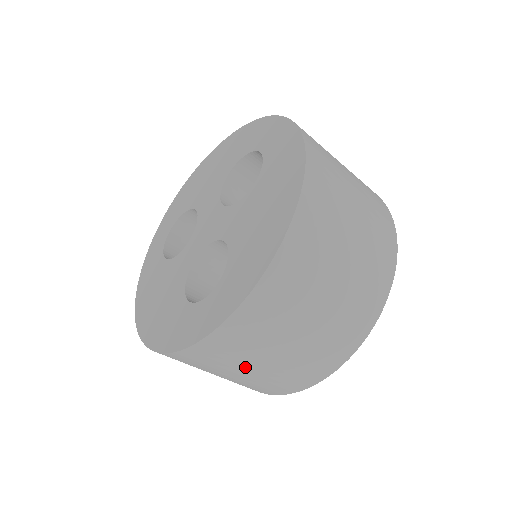
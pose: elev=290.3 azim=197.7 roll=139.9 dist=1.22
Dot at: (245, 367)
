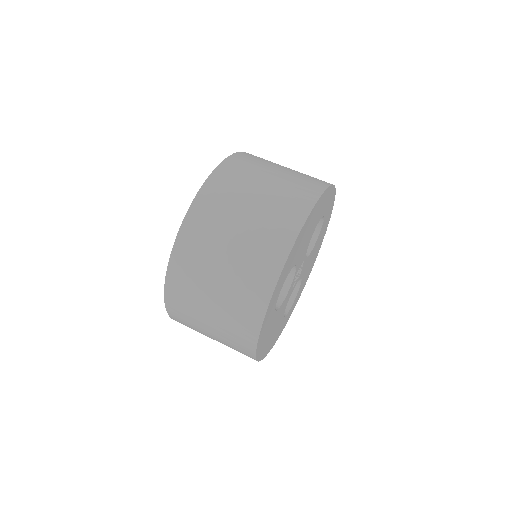
Dot at: (208, 293)
